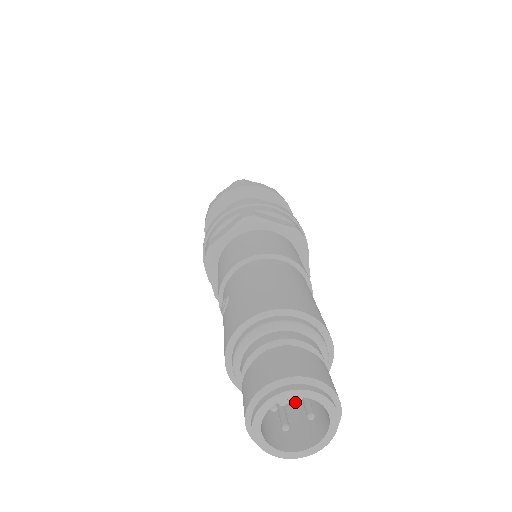
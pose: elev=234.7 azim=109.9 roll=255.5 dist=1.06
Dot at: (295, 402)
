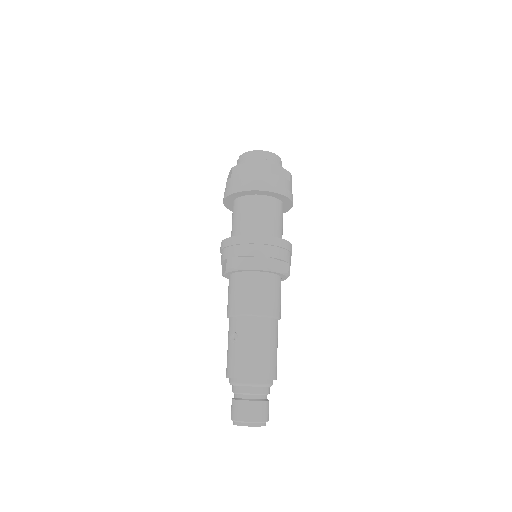
Dot at: occluded
